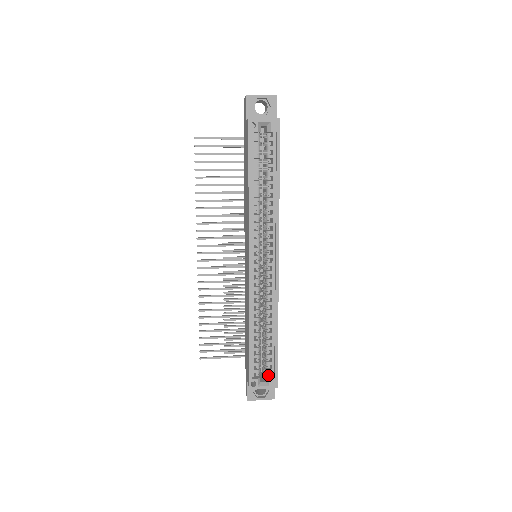
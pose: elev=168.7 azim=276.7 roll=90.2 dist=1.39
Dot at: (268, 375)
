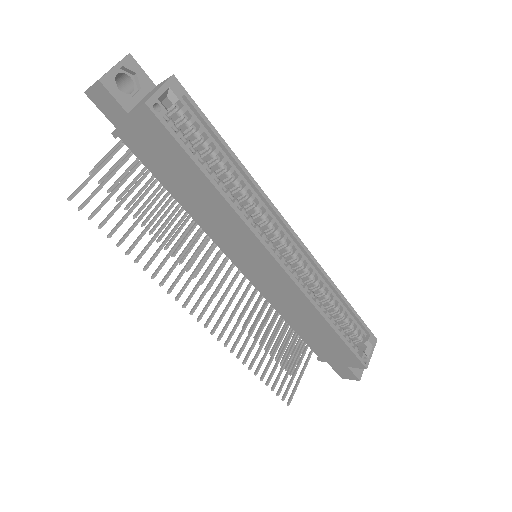
Dot at: (362, 340)
